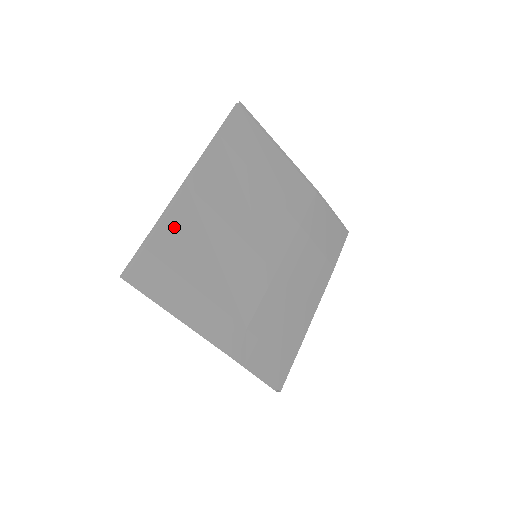
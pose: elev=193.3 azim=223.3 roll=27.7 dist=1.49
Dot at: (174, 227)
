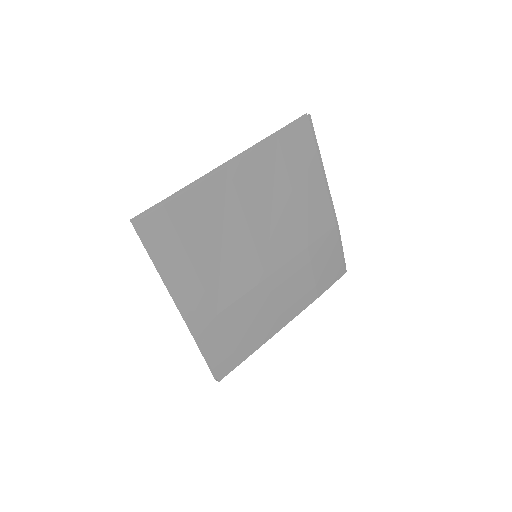
Dot at: (198, 199)
